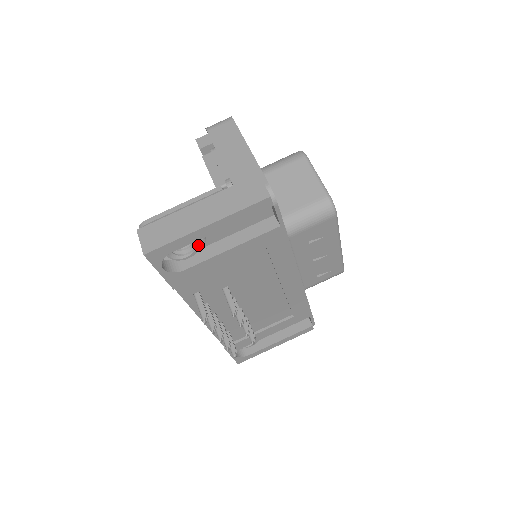
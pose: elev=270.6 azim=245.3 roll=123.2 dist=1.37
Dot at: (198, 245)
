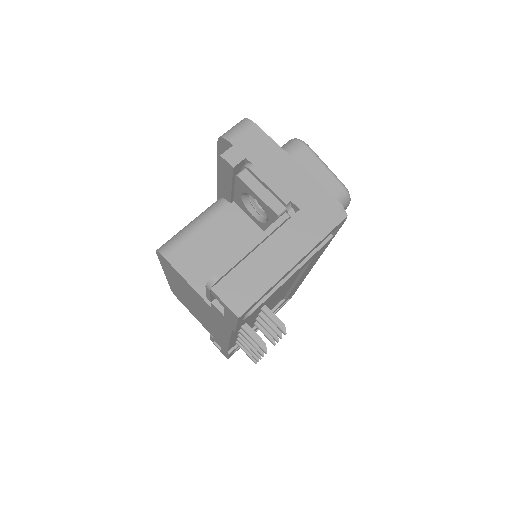
Dot at: occluded
